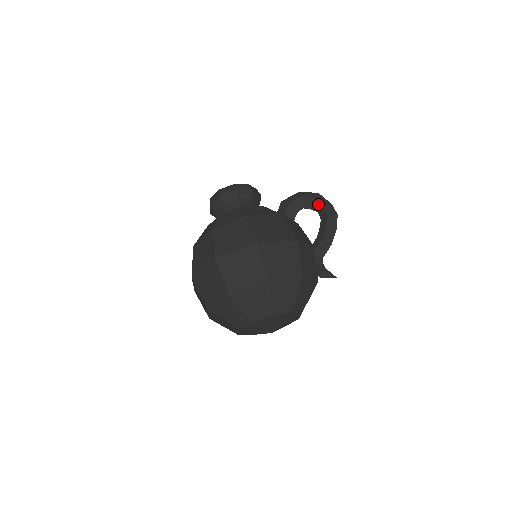
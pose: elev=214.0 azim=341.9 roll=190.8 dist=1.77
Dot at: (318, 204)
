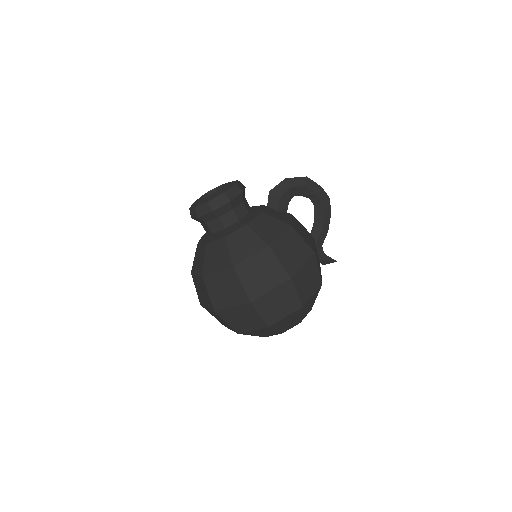
Dot at: (311, 192)
